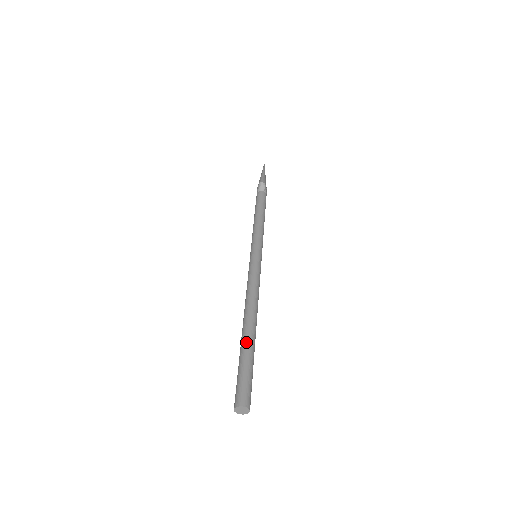
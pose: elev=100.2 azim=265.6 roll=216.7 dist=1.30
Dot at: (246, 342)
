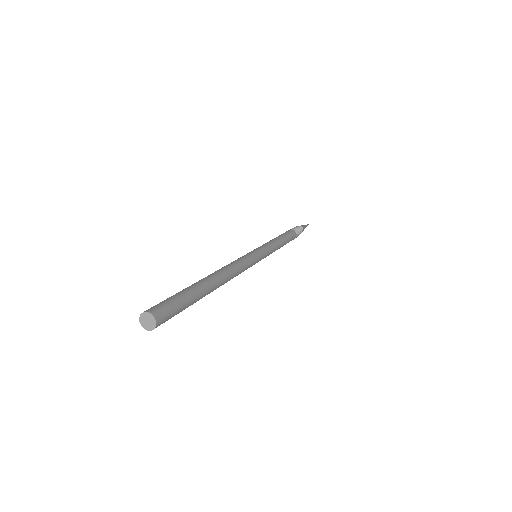
Dot at: (201, 286)
